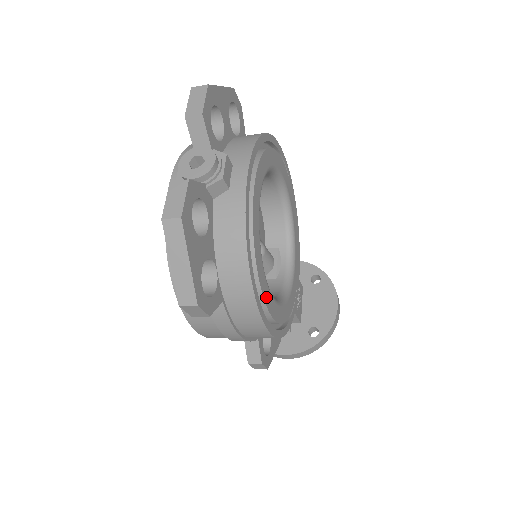
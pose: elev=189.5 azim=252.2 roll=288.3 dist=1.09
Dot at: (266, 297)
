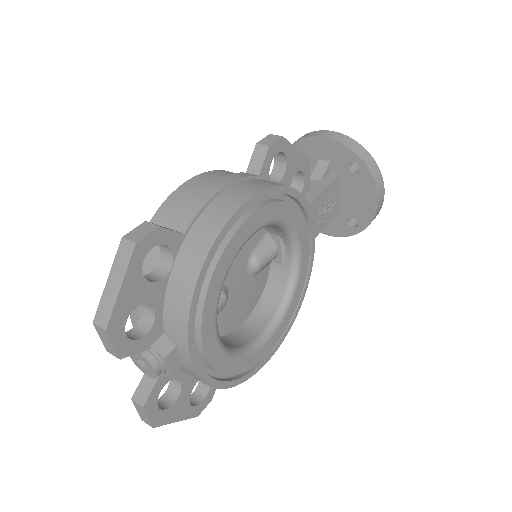
Dot at: (256, 360)
